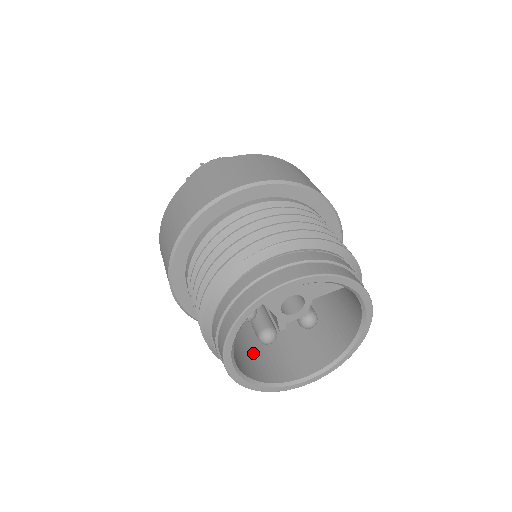
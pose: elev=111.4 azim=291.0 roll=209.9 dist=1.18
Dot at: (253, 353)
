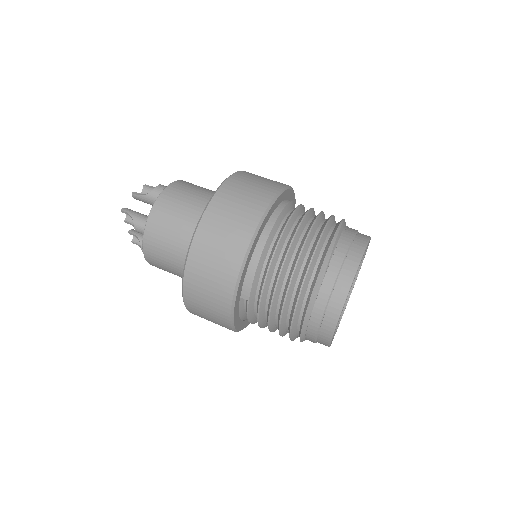
Dot at: occluded
